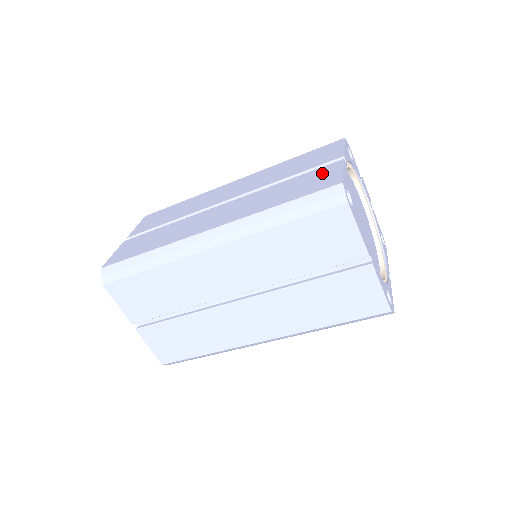
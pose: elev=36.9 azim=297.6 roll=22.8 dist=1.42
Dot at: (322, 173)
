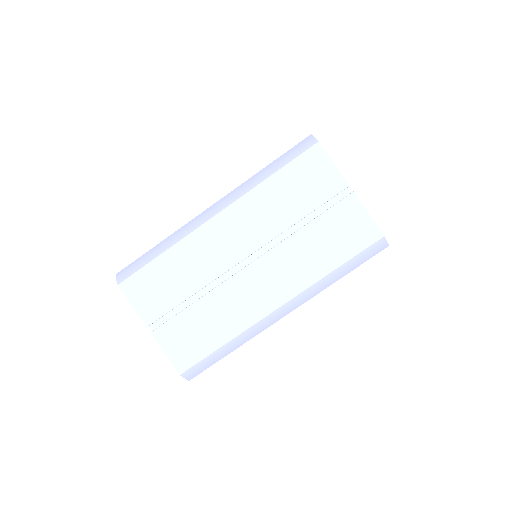
Dot at: occluded
